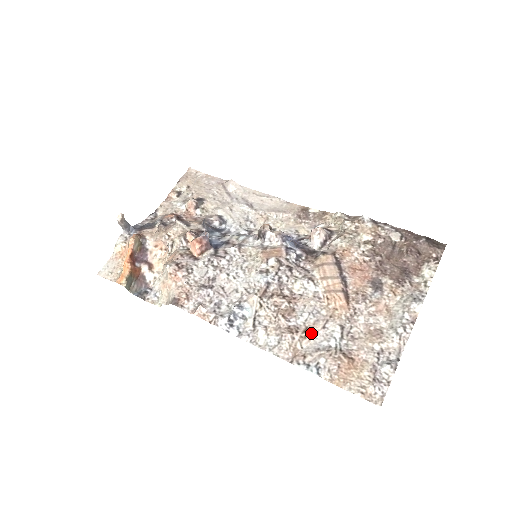
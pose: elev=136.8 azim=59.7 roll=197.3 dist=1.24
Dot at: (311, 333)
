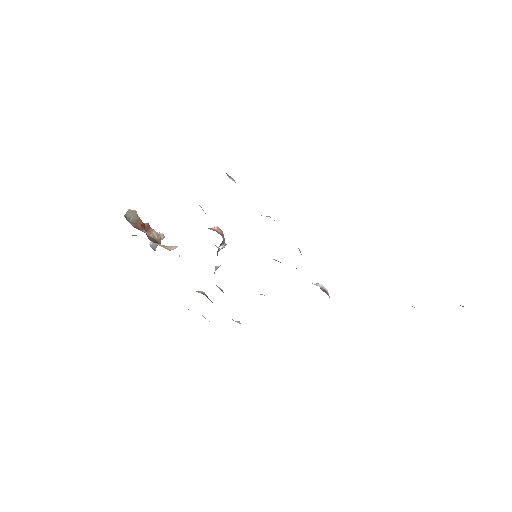
Dot at: occluded
